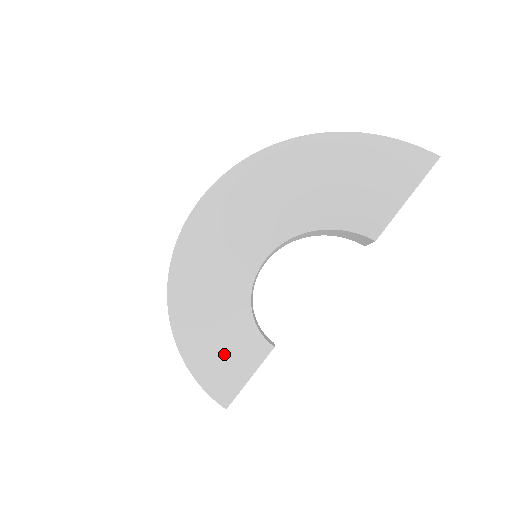
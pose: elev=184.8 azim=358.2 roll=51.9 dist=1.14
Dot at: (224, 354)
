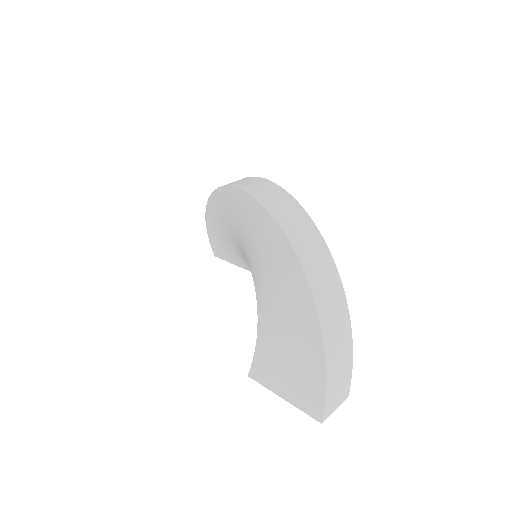
Dot at: (226, 245)
